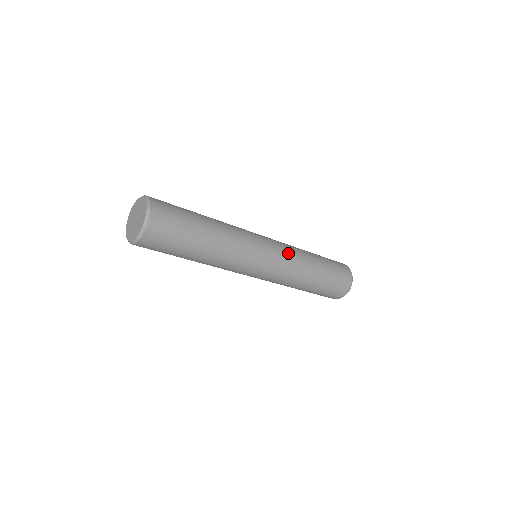
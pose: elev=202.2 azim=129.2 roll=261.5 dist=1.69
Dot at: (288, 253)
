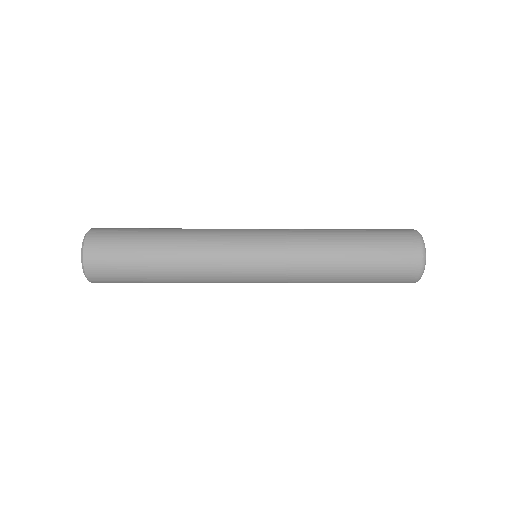
Dot at: (288, 233)
